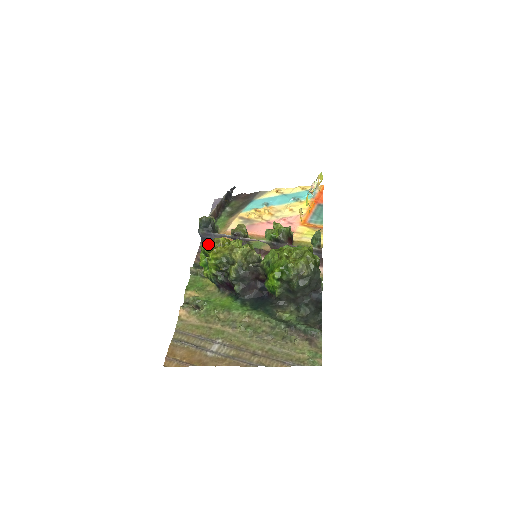
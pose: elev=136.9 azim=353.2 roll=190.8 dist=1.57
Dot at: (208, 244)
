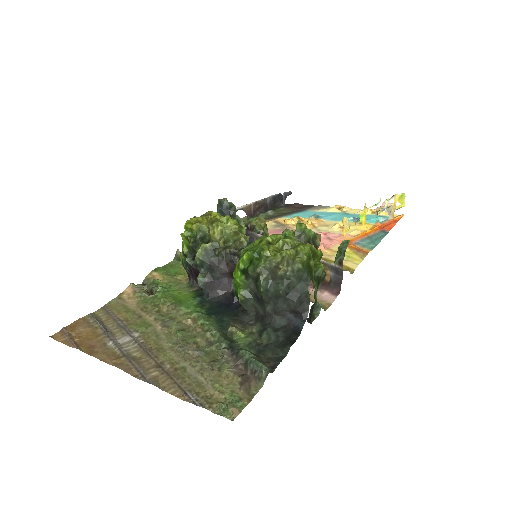
Dot at: occluded
